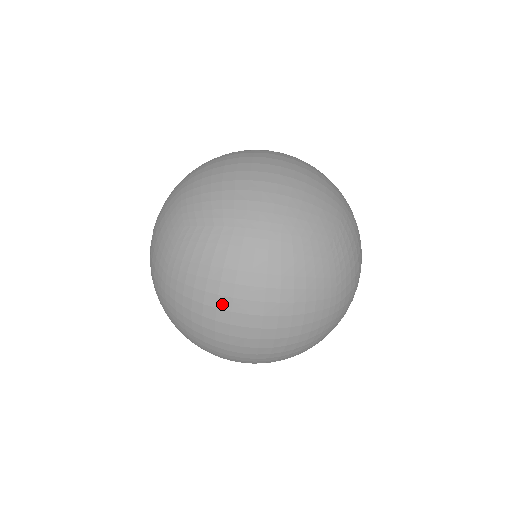
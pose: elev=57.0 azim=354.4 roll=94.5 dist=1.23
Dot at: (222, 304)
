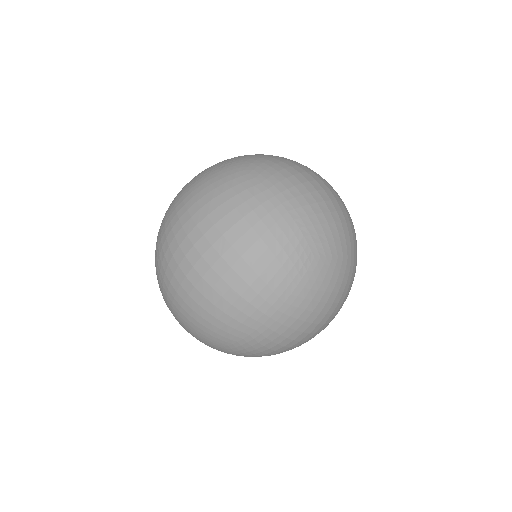
Dot at: occluded
